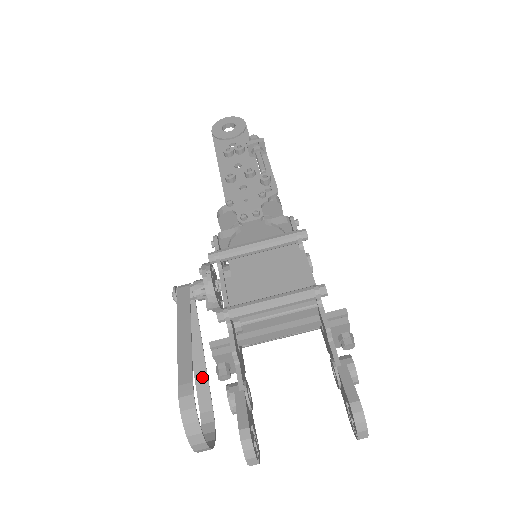
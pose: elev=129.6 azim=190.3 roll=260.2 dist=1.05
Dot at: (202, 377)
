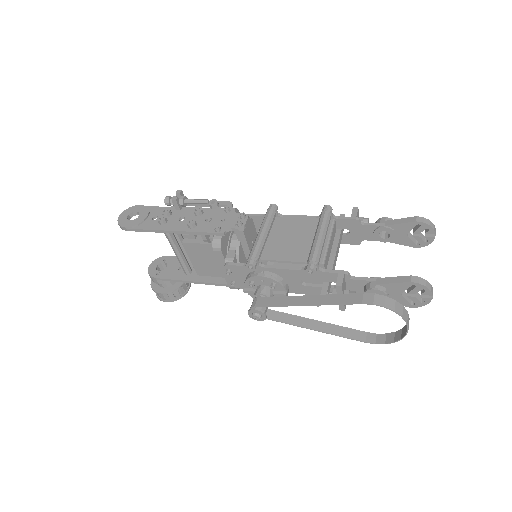
Dot at: (336, 329)
